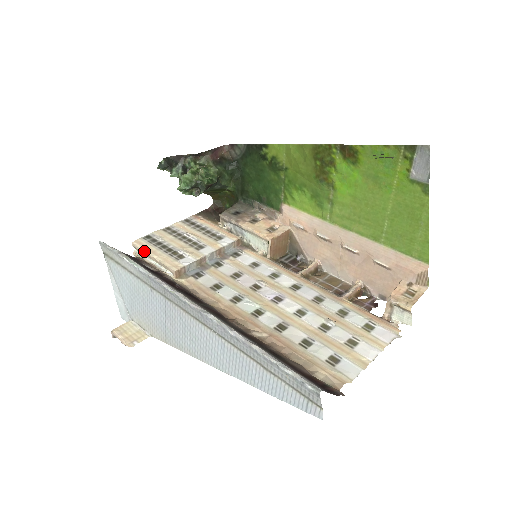
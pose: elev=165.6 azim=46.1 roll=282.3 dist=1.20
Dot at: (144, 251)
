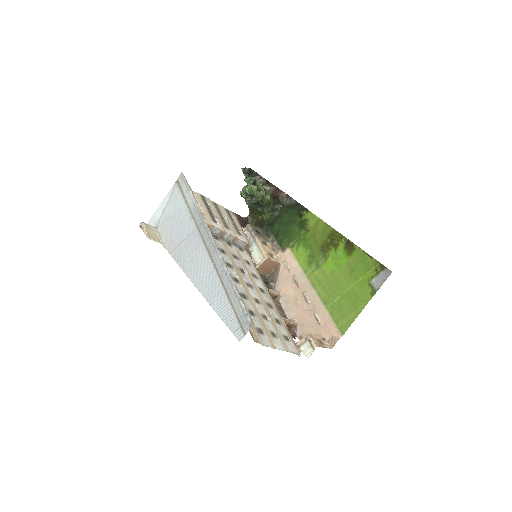
Dot at: (197, 201)
